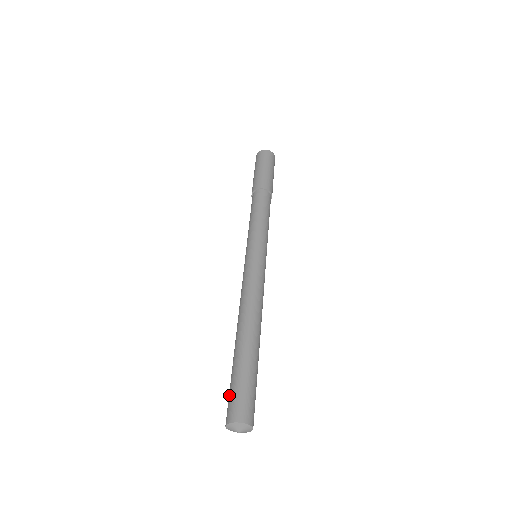
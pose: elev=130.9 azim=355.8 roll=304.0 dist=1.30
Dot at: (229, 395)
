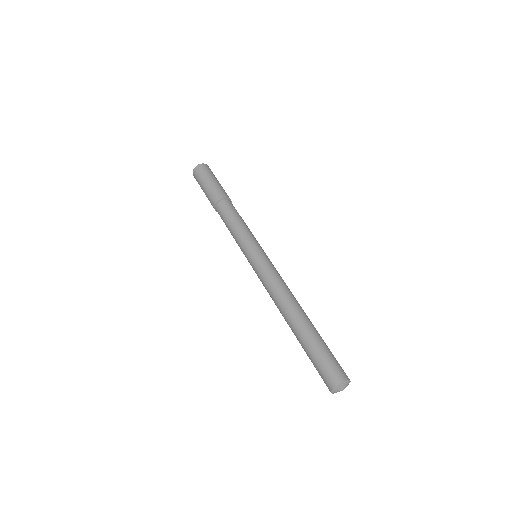
Dot at: (318, 370)
